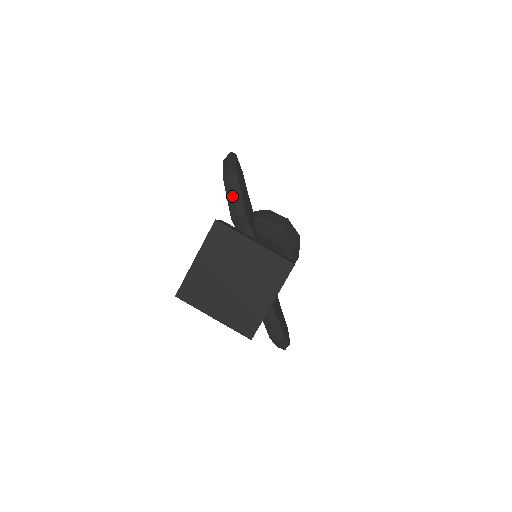
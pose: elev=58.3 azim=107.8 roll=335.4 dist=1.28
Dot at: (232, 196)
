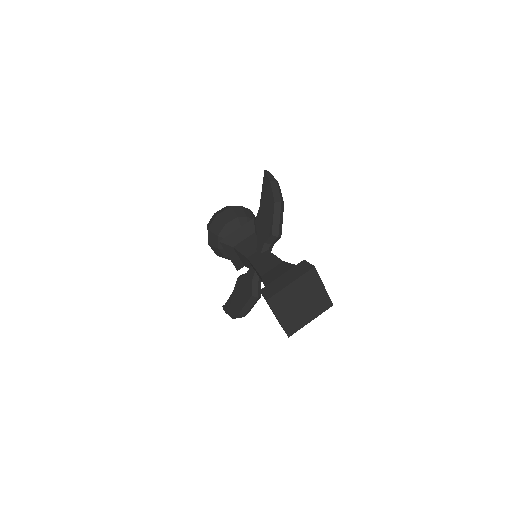
Dot at: (279, 220)
